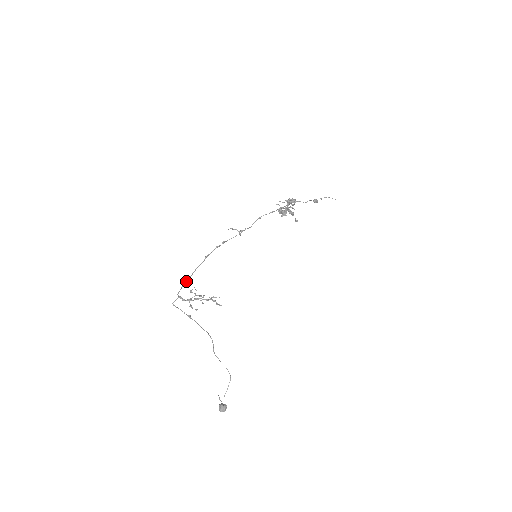
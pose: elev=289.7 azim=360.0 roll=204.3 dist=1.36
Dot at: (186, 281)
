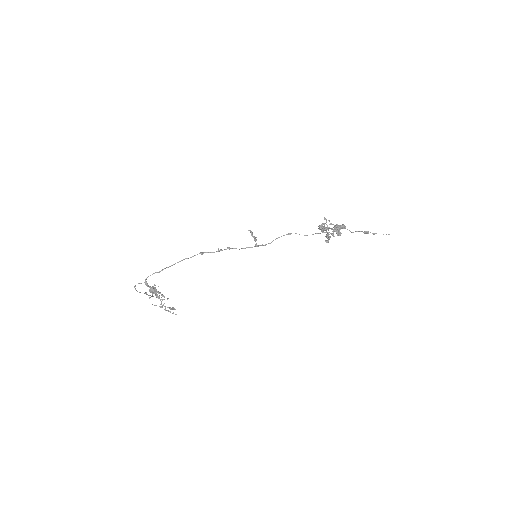
Dot at: (163, 269)
